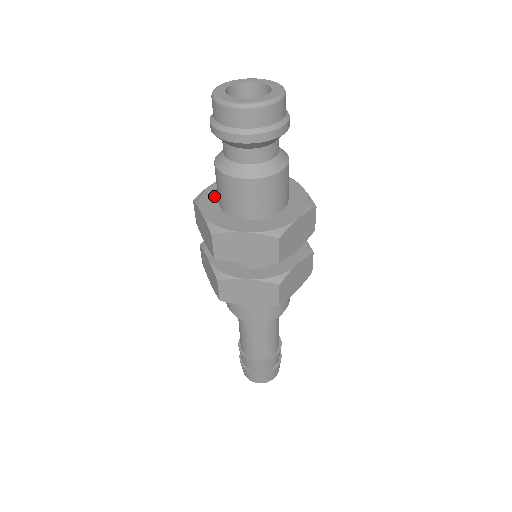
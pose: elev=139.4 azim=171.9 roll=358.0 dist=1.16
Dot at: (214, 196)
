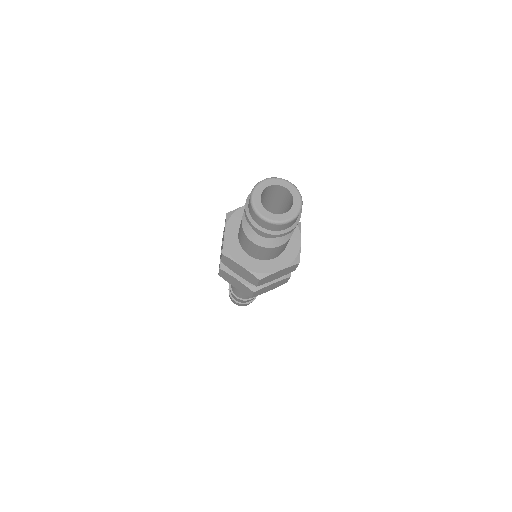
Dot at: (236, 246)
